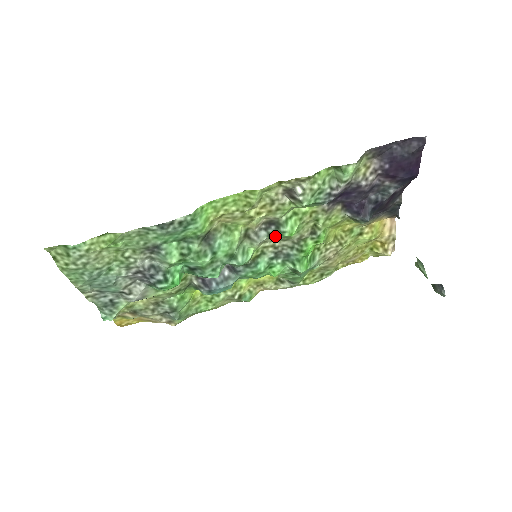
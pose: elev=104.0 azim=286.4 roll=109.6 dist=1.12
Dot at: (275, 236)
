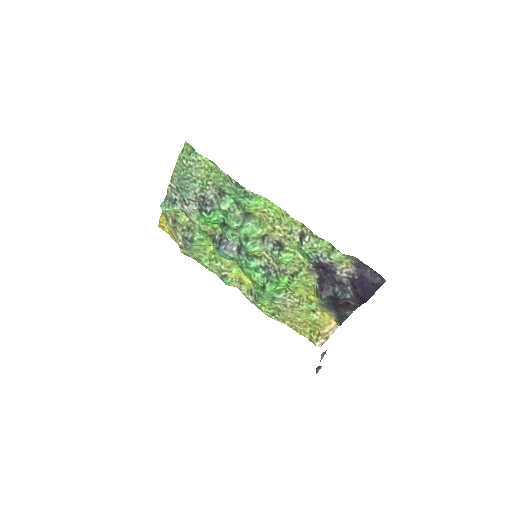
Dot at: (275, 253)
